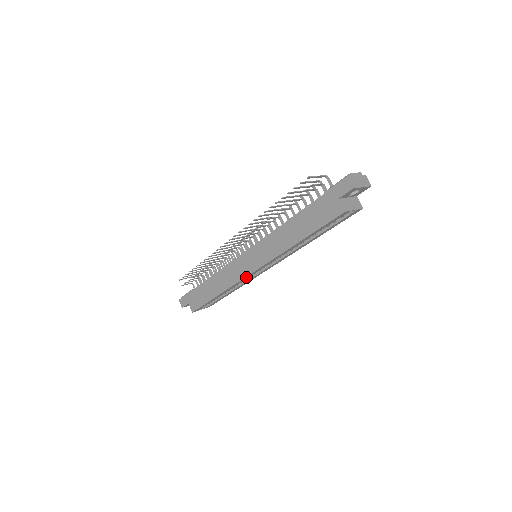
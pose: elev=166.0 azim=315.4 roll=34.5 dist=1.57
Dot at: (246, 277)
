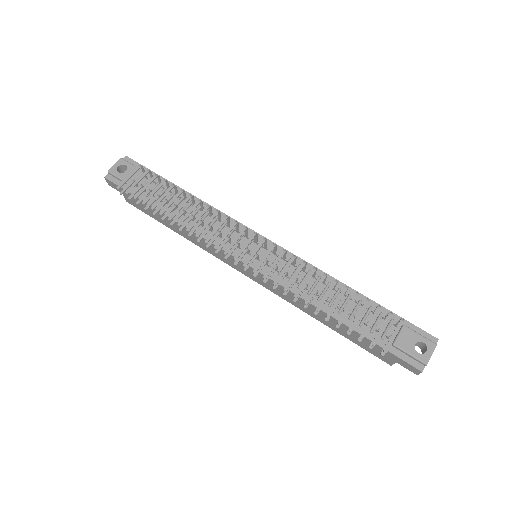
Dot at: (233, 265)
